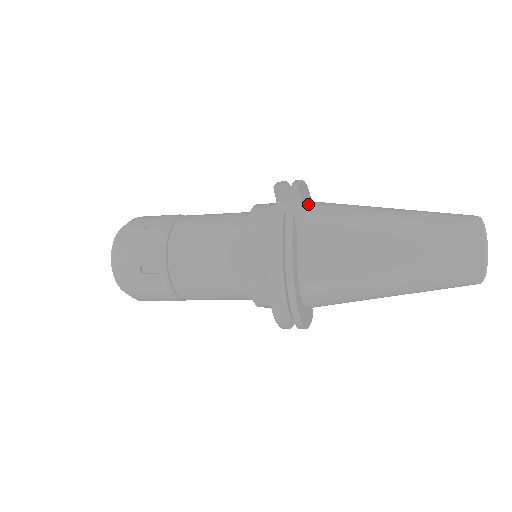
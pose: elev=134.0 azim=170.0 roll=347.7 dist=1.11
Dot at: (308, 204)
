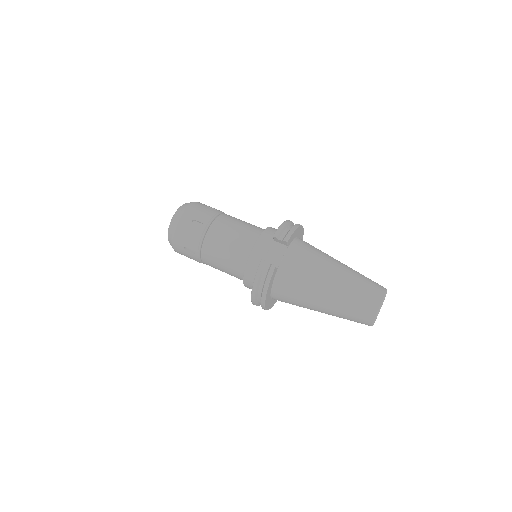
Dot at: (291, 250)
